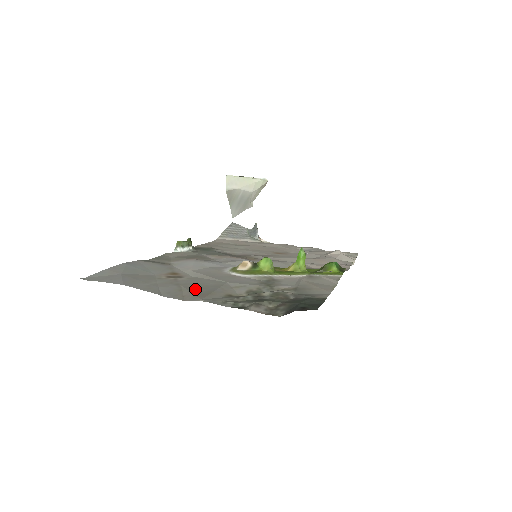
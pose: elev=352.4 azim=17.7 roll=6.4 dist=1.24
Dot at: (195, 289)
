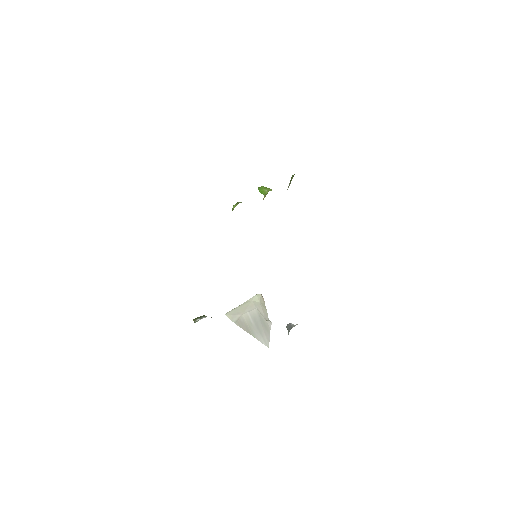
Dot at: occluded
